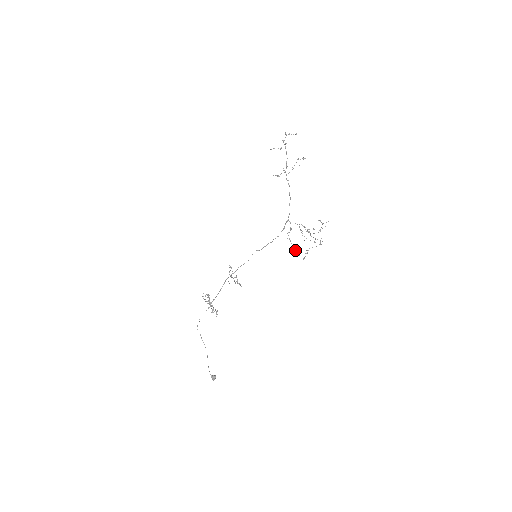
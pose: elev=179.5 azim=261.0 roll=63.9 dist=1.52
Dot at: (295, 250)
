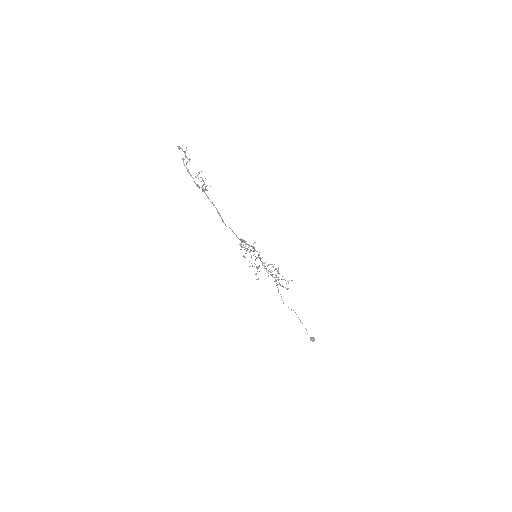
Dot at: (254, 266)
